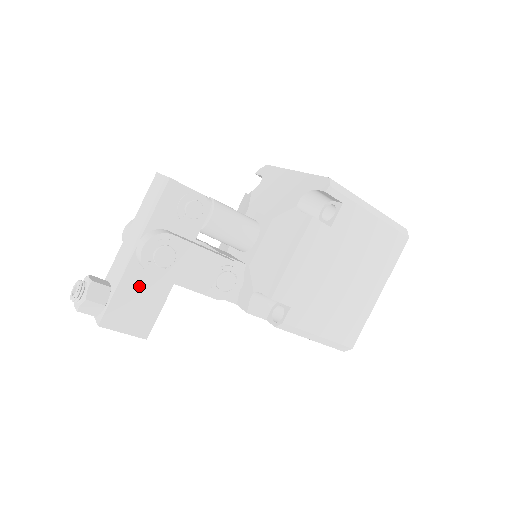
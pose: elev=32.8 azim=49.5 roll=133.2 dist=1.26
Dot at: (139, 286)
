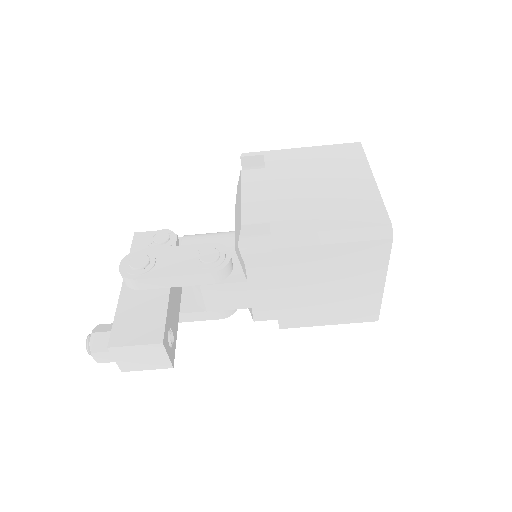
Dot at: (136, 304)
